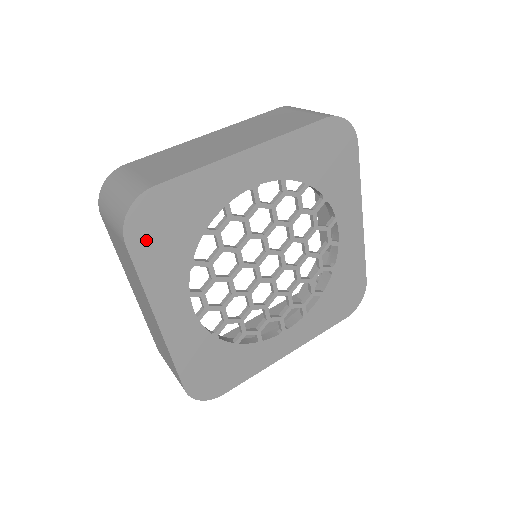
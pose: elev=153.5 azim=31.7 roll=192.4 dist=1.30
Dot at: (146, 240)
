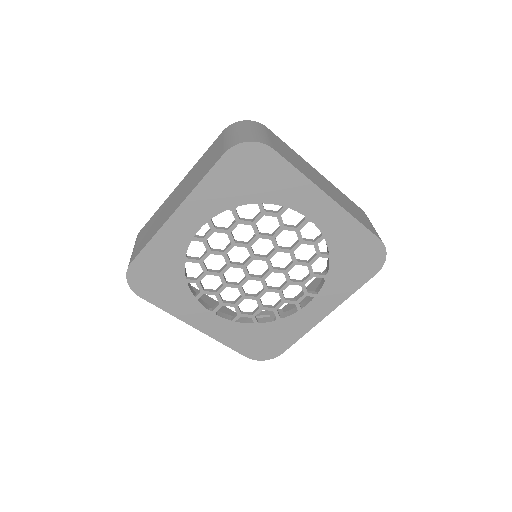
Dot at: (234, 166)
